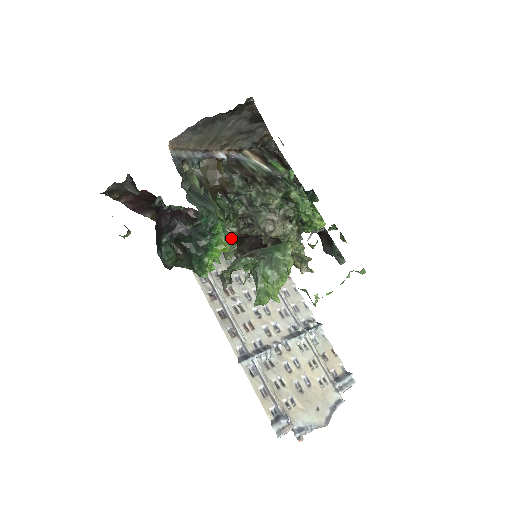
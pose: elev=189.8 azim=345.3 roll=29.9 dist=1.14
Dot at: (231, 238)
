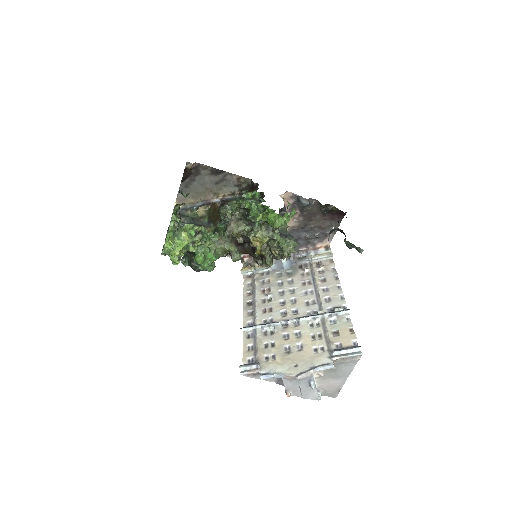
Dot at: (229, 246)
